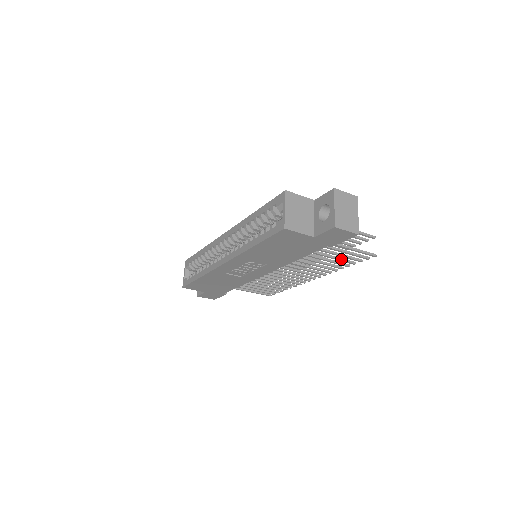
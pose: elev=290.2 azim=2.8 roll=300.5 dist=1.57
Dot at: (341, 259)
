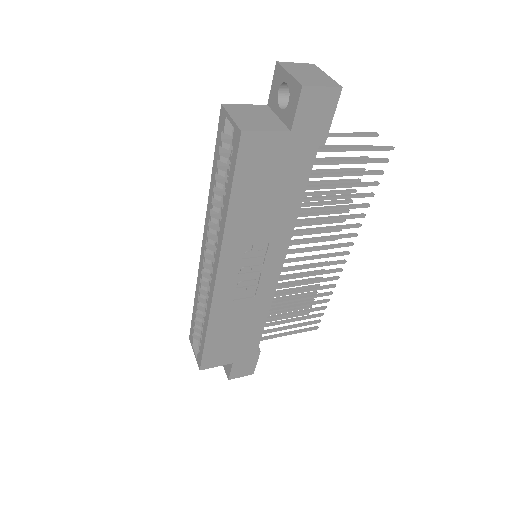
Dot at: (355, 184)
